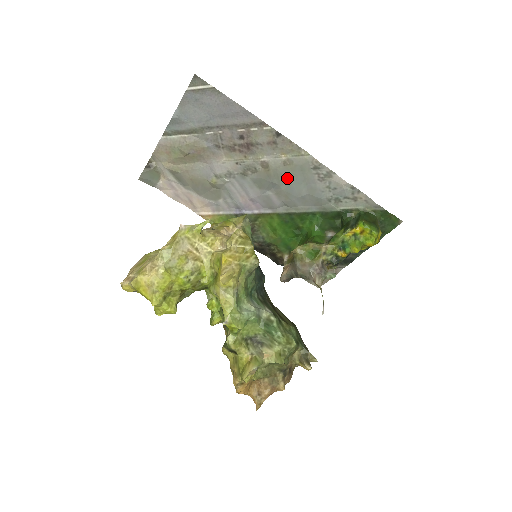
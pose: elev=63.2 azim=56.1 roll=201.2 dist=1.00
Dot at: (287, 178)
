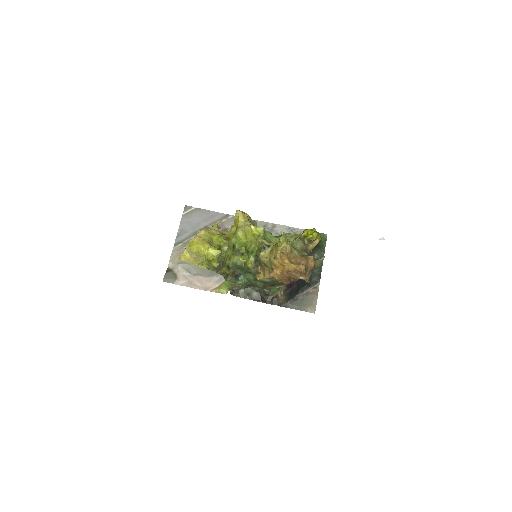
Dot at: occluded
